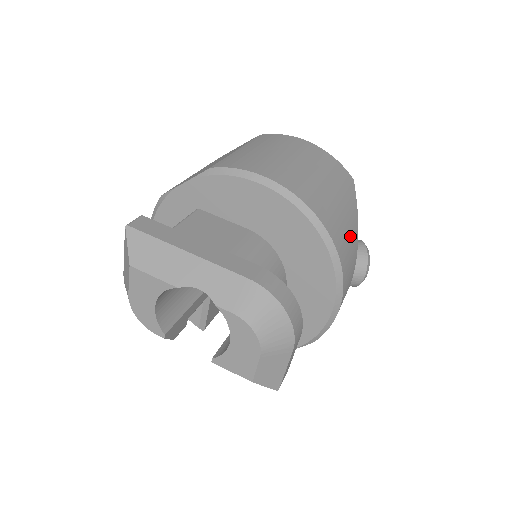
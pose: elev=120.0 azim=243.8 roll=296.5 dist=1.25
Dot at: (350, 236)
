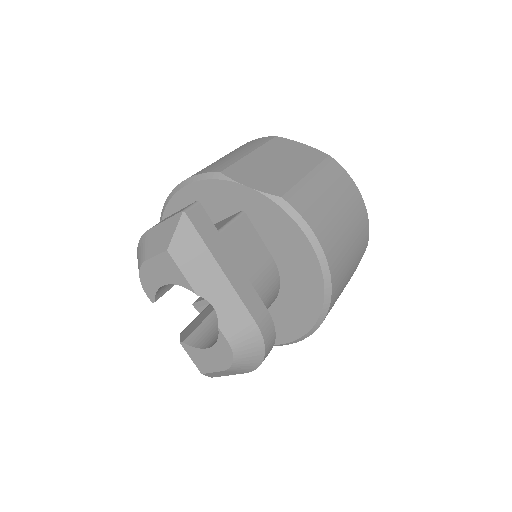
Dot at: occluded
